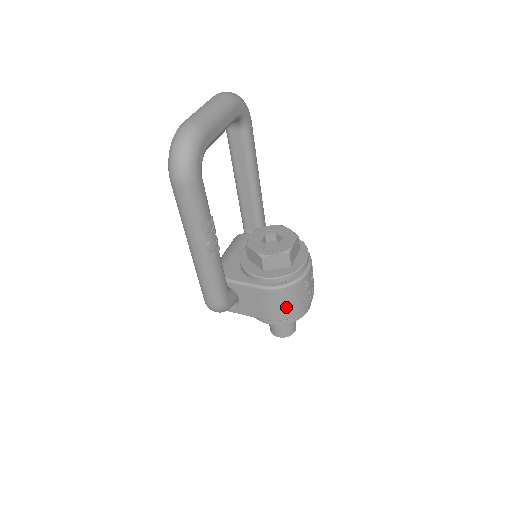
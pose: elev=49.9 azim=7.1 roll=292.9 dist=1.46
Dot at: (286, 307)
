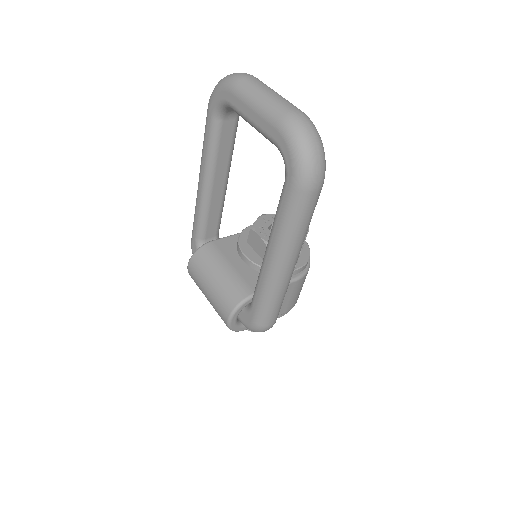
Dot at: (301, 289)
